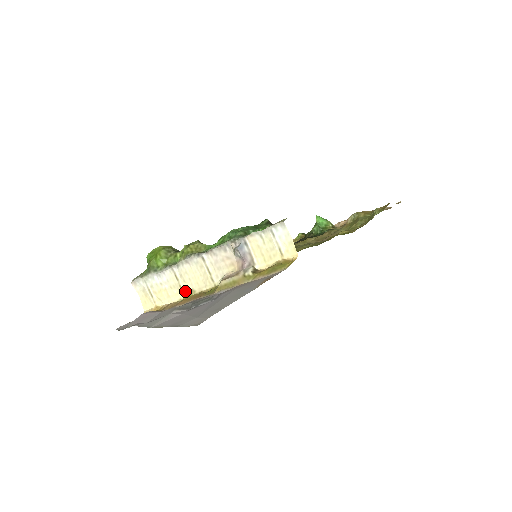
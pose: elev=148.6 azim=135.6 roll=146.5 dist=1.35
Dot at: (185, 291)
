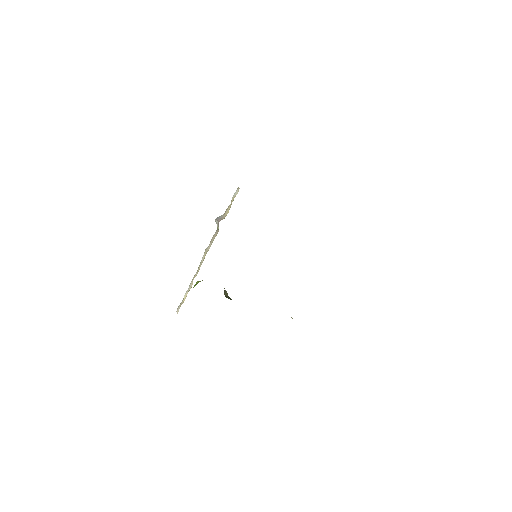
Dot at: occluded
